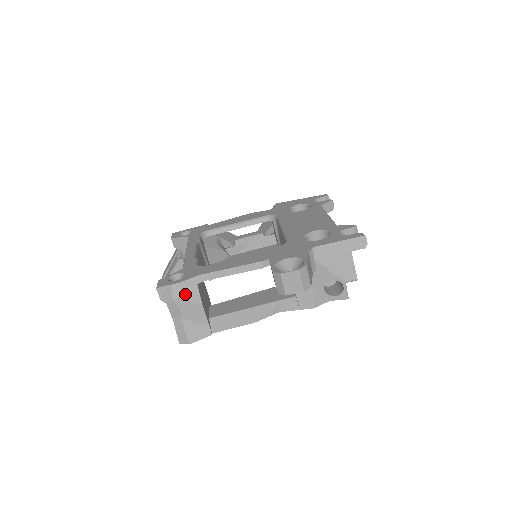
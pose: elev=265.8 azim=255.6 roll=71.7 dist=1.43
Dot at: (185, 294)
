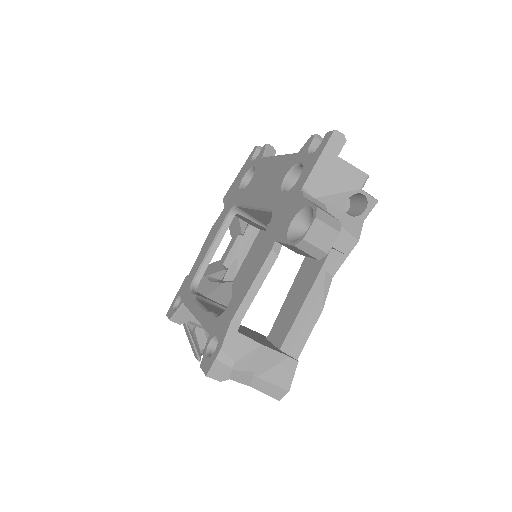
Dot at: (237, 352)
